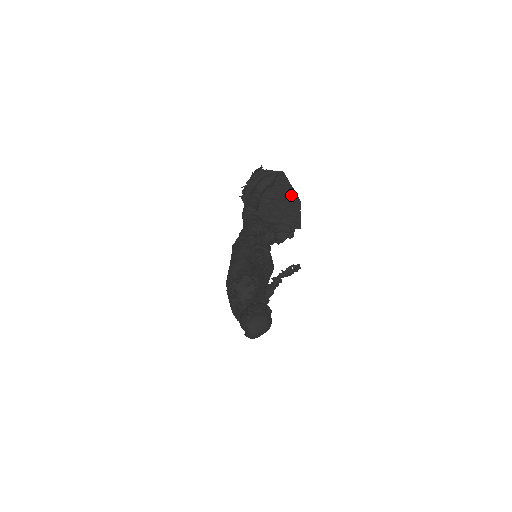
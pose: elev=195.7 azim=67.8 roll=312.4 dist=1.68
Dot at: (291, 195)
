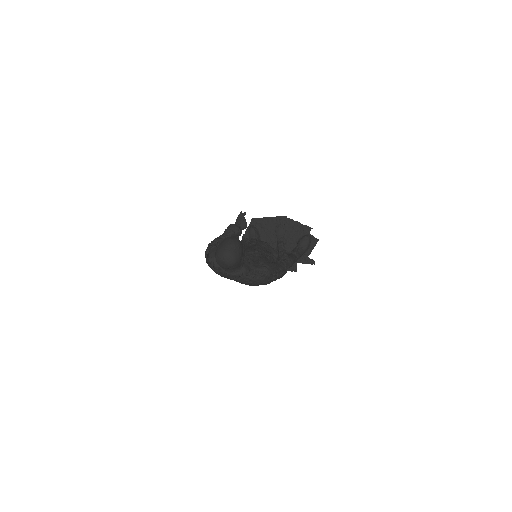
Dot at: (275, 222)
